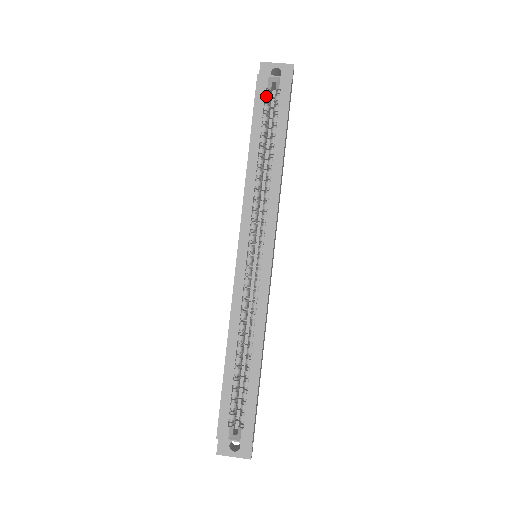
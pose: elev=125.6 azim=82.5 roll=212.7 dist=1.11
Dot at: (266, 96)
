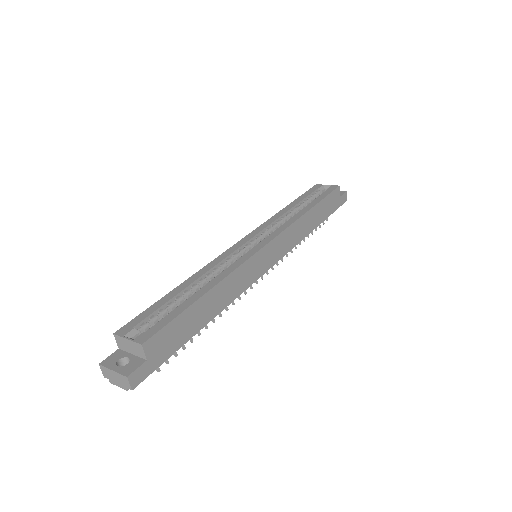
Dot at: (317, 191)
